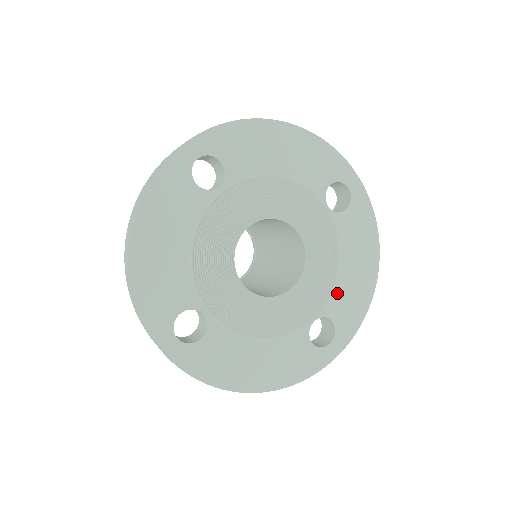
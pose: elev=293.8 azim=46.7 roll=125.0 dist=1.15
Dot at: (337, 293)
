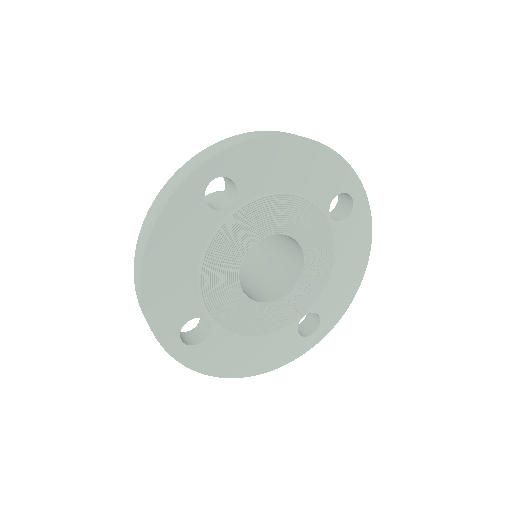
Dot at: (327, 292)
